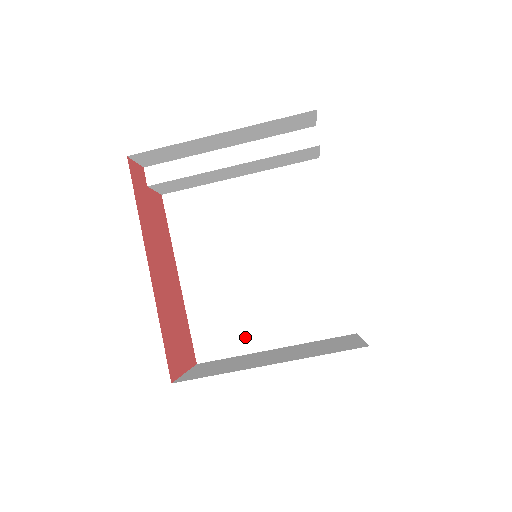
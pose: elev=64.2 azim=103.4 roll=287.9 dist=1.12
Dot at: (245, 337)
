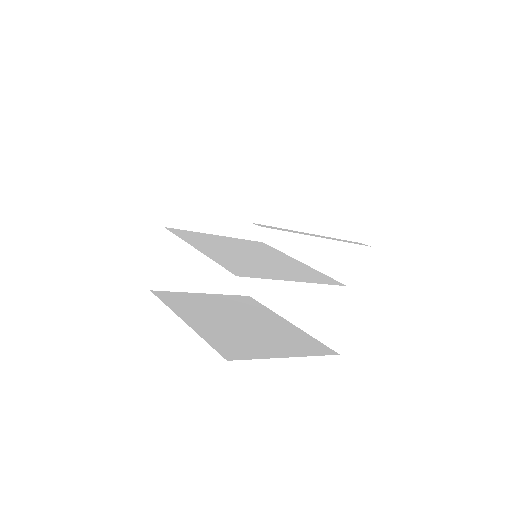
Dot at: (206, 236)
